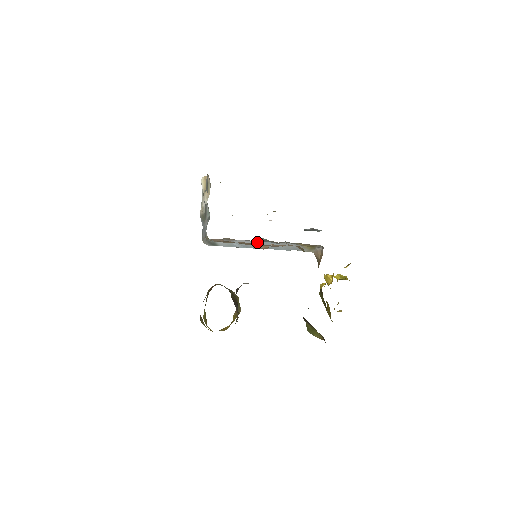
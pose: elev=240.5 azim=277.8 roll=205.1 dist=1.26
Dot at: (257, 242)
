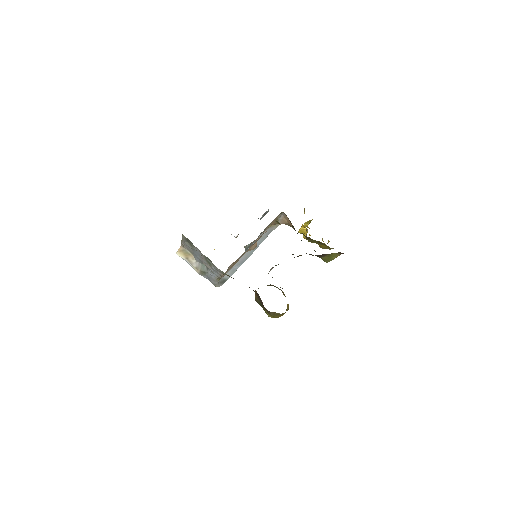
Dot at: (246, 252)
